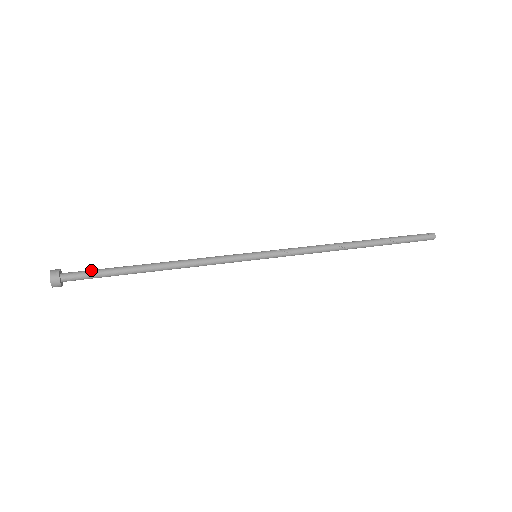
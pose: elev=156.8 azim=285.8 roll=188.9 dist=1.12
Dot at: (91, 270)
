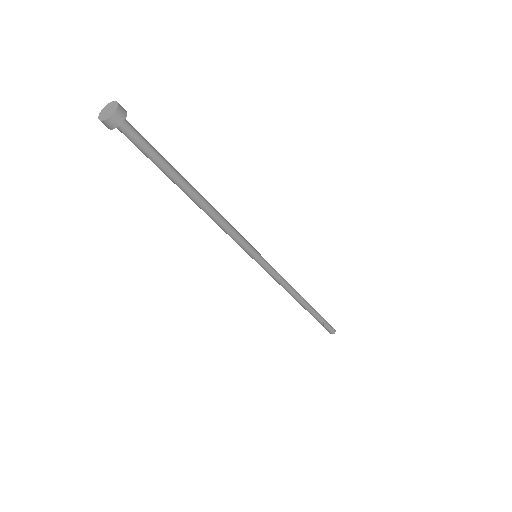
Dot at: occluded
